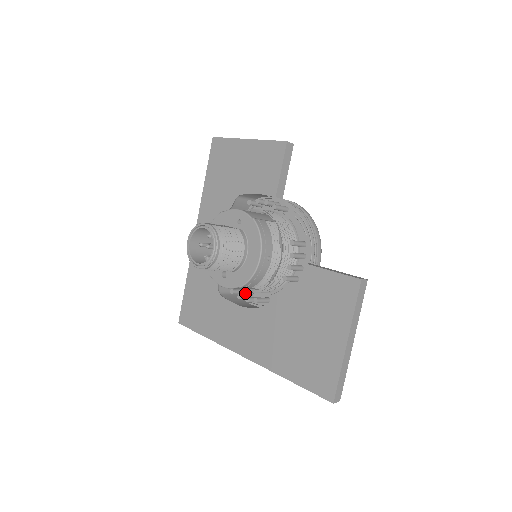
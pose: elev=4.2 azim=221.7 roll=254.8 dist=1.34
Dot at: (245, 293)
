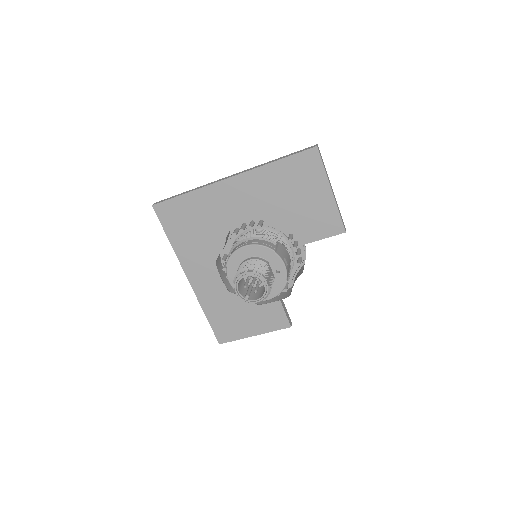
Dot at: occluded
